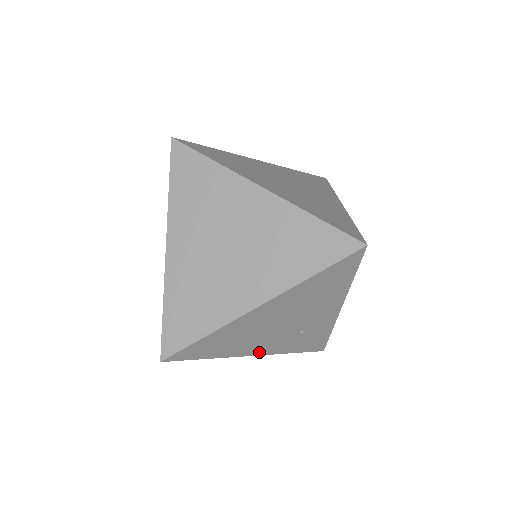
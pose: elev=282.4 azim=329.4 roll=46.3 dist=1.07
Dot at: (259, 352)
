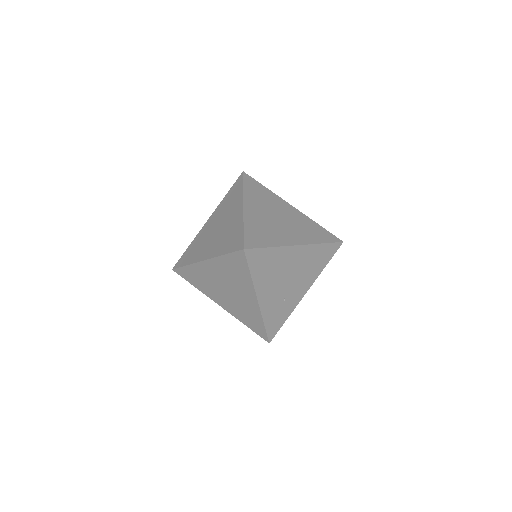
Dot at: (262, 300)
